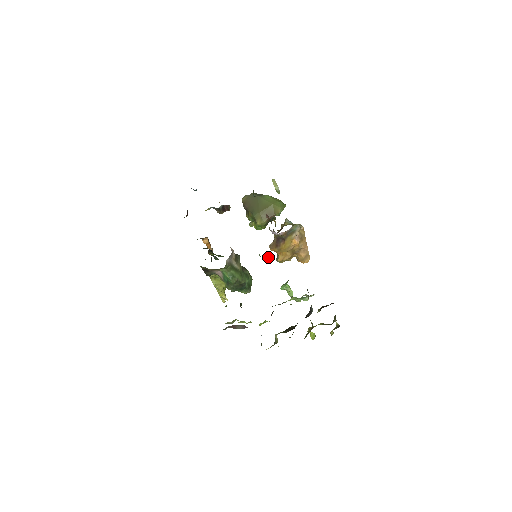
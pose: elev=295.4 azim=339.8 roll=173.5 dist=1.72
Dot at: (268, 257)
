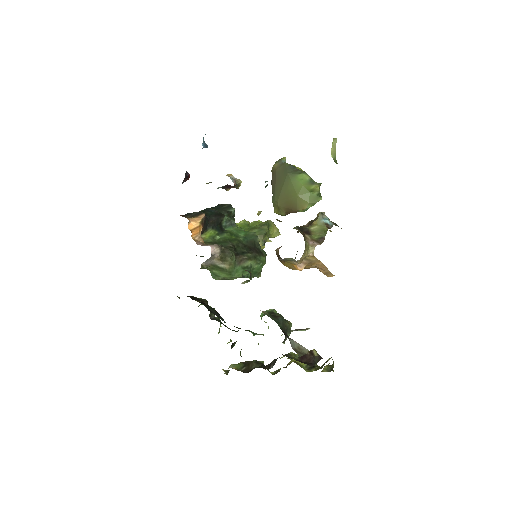
Dot at: (246, 282)
